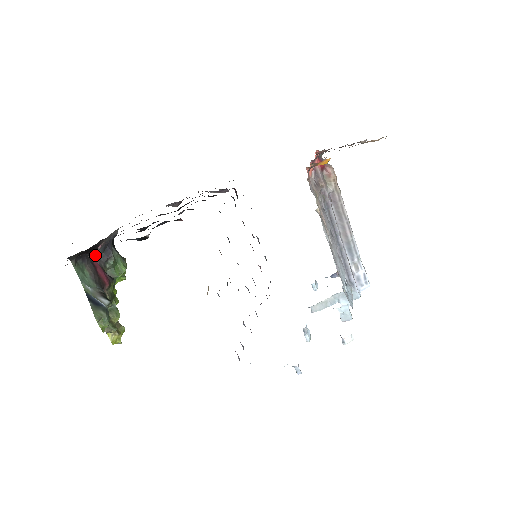
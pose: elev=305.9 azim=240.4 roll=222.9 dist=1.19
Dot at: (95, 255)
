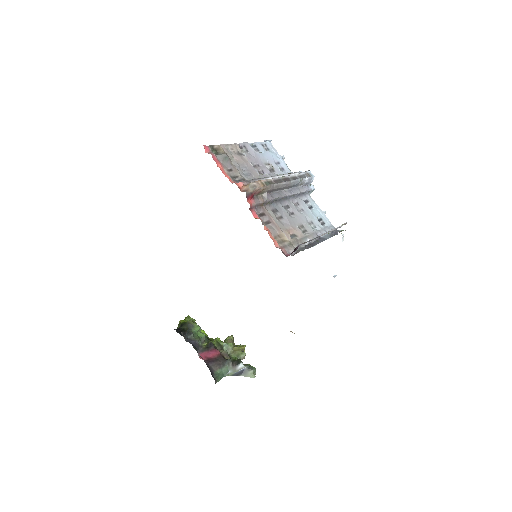
Dot at: occluded
